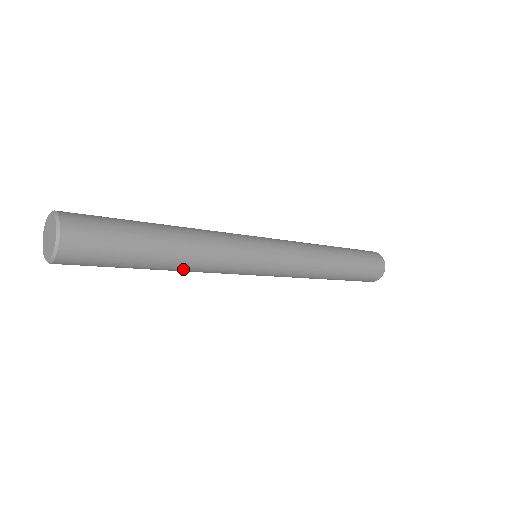
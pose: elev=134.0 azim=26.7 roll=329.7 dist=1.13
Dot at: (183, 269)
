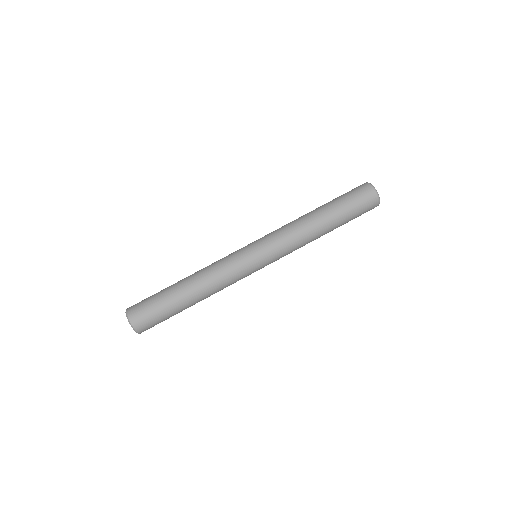
Dot at: (207, 295)
